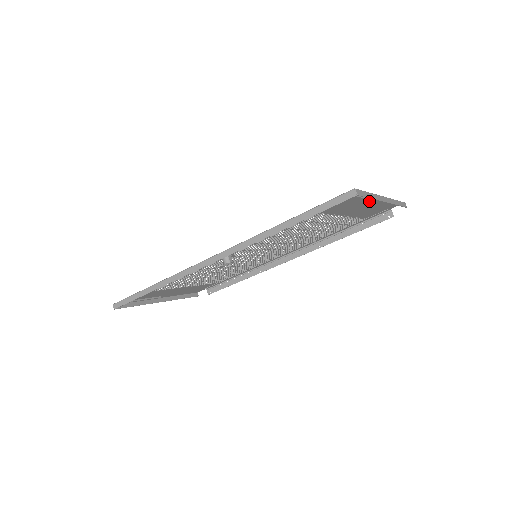
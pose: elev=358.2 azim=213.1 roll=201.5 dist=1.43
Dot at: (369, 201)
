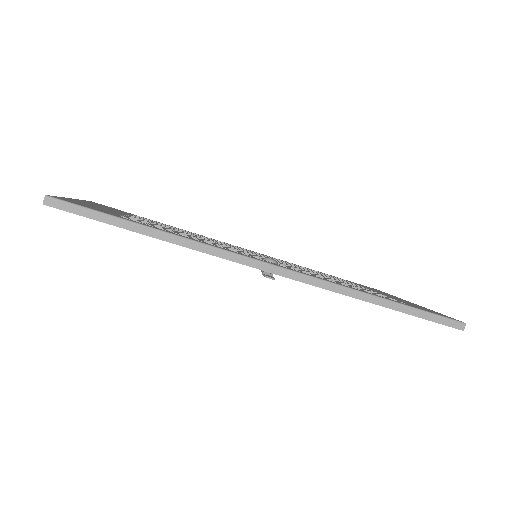
Dot at: occluded
